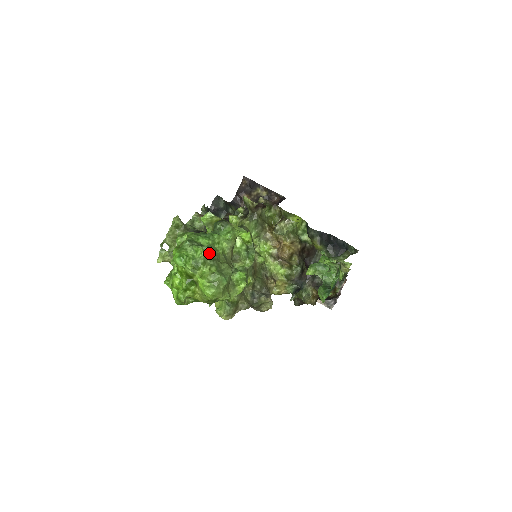
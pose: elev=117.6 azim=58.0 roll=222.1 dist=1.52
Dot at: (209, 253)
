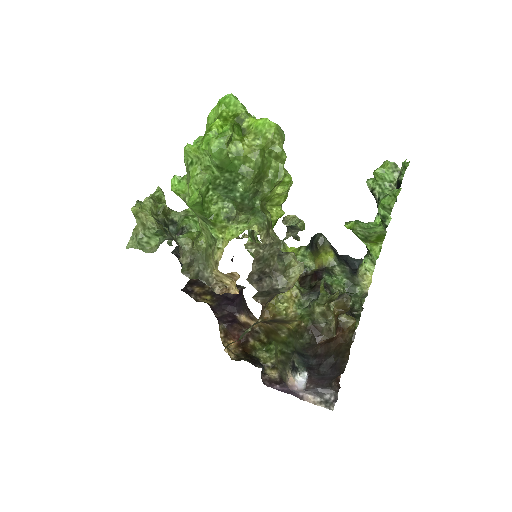
Dot at: occluded
